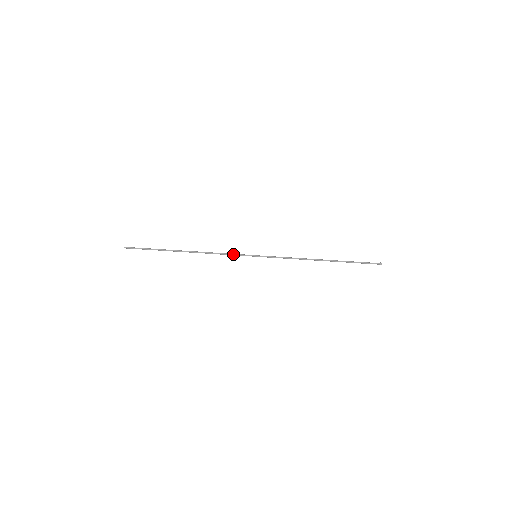
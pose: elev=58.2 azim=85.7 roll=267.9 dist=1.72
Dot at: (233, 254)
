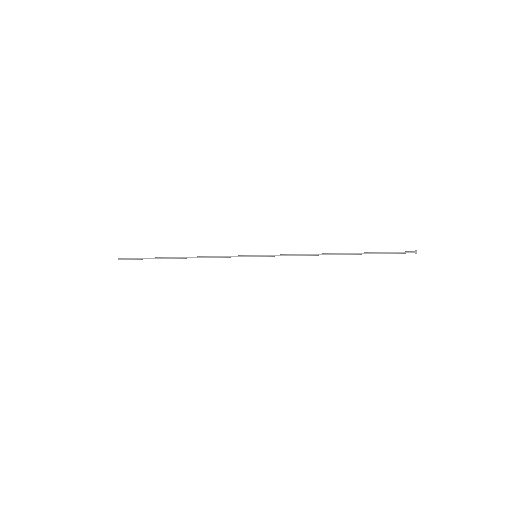
Dot at: (230, 257)
